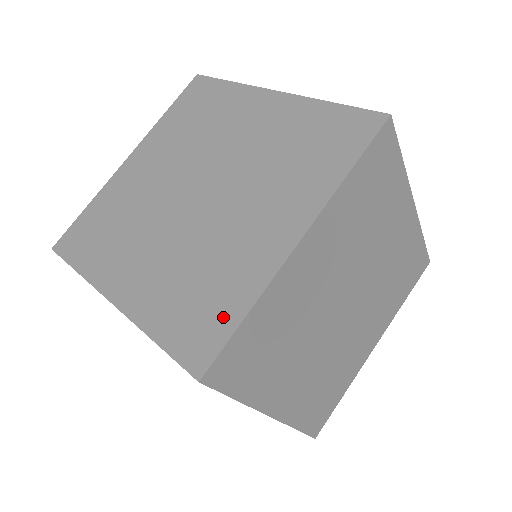
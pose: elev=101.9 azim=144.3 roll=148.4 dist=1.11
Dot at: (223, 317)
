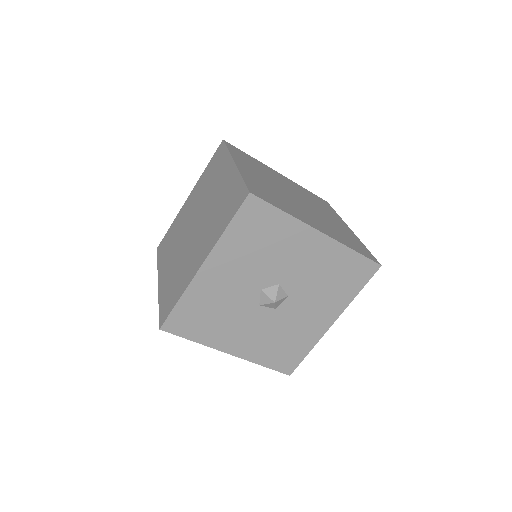
Dot at: (237, 189)
